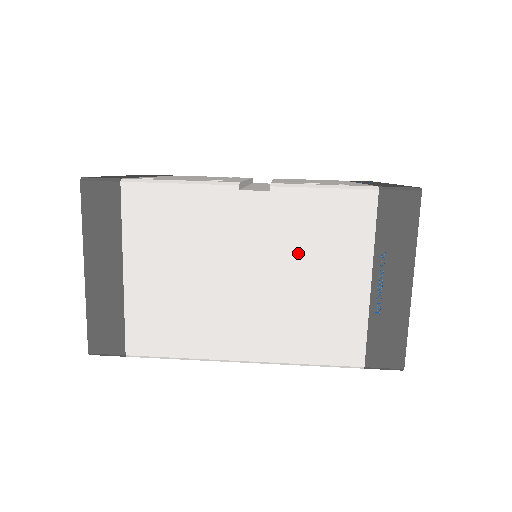
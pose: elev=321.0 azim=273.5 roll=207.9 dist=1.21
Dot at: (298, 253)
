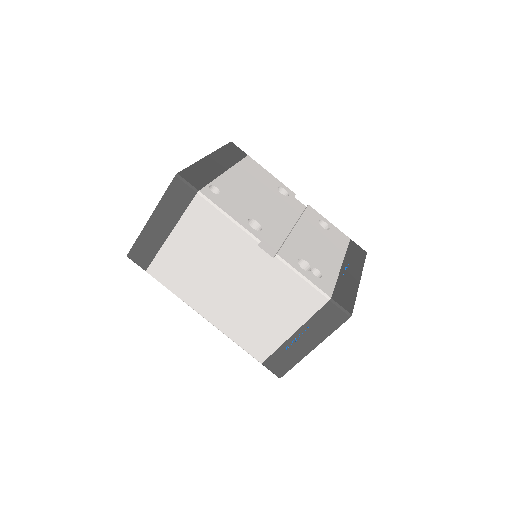
Dot at: (266, 295)
